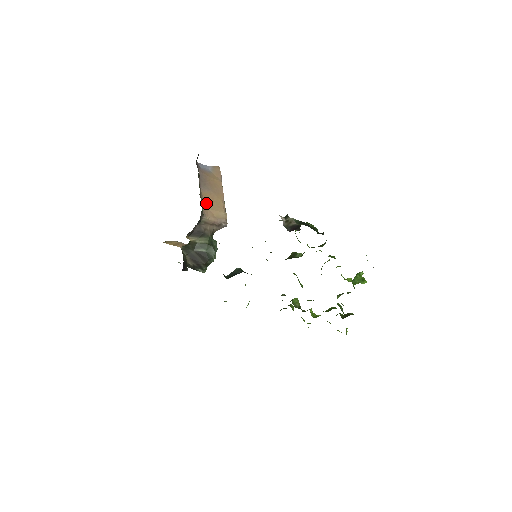
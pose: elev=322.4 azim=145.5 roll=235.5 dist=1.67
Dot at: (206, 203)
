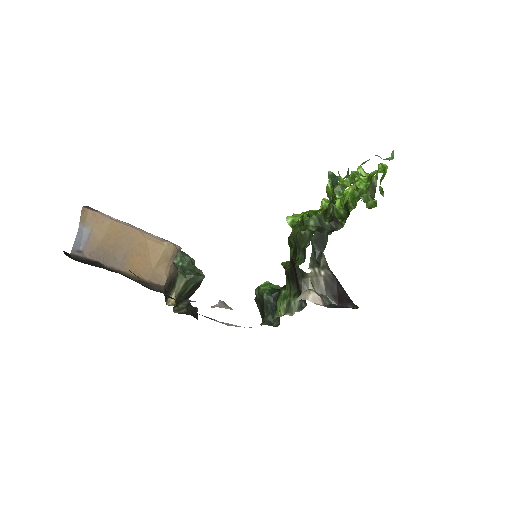
Dot at: (144, 270)
